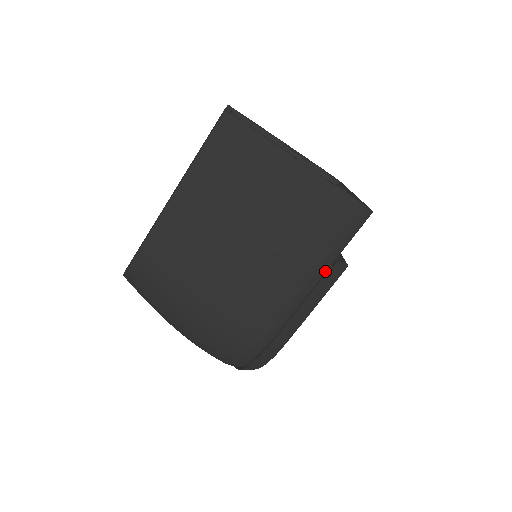
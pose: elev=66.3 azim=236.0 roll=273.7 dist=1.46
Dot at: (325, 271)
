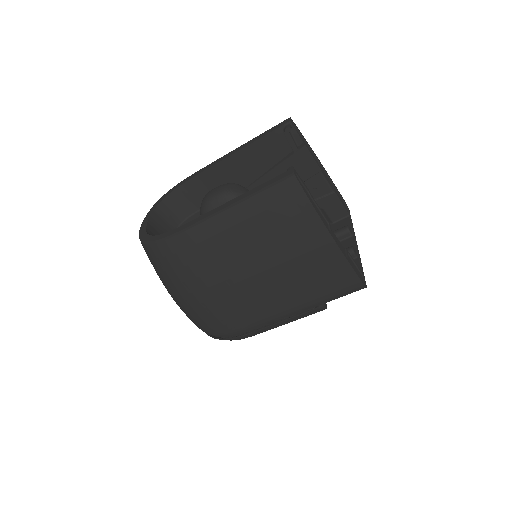
Dot at: (309, 309)
